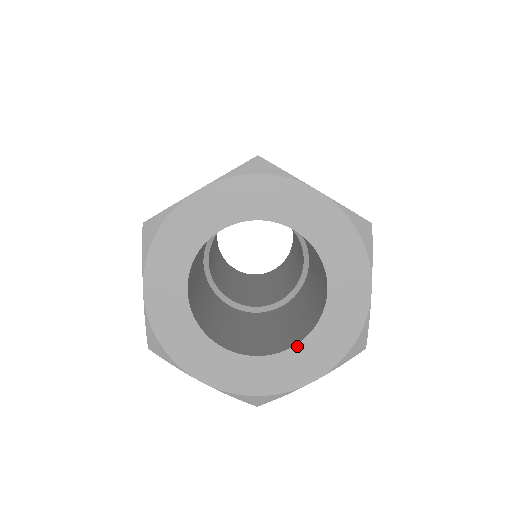
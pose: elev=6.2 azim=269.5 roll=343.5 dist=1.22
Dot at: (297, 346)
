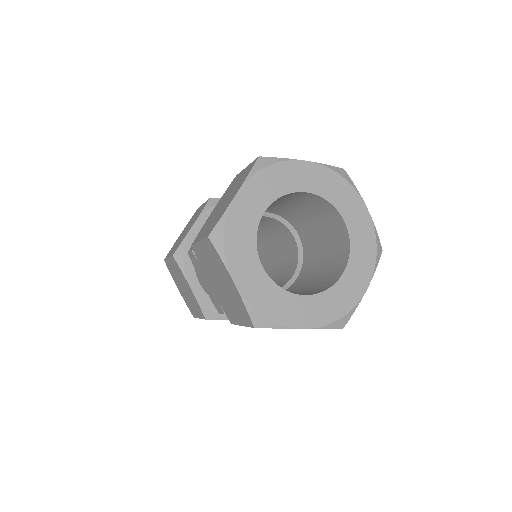
Dot at: (308, 296)
